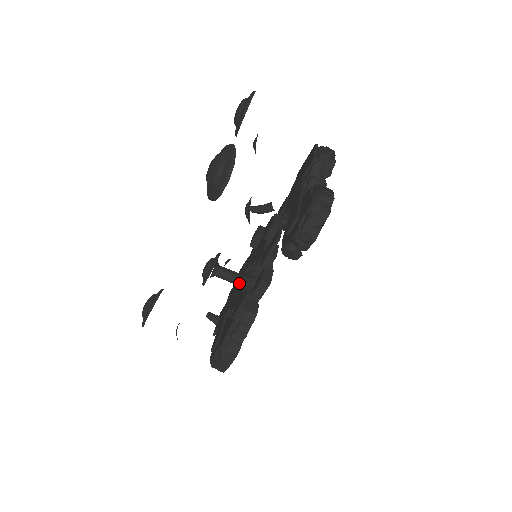
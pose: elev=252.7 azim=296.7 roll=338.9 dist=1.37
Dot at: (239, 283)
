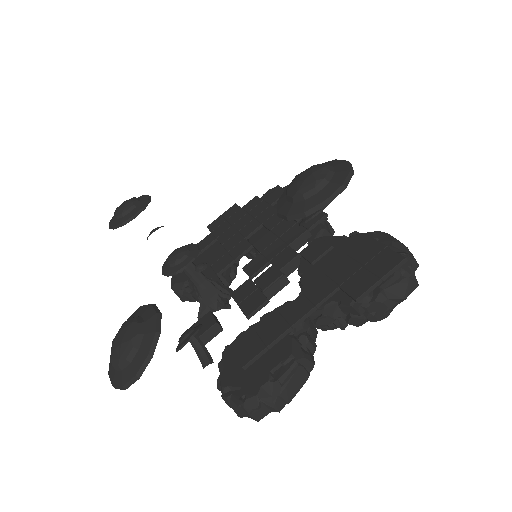
Dot at: (198, 292)
